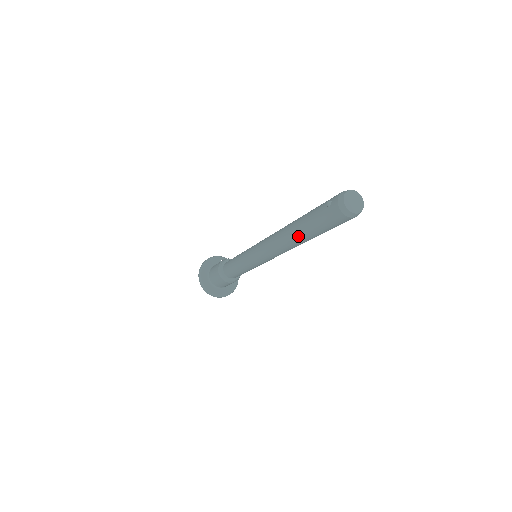
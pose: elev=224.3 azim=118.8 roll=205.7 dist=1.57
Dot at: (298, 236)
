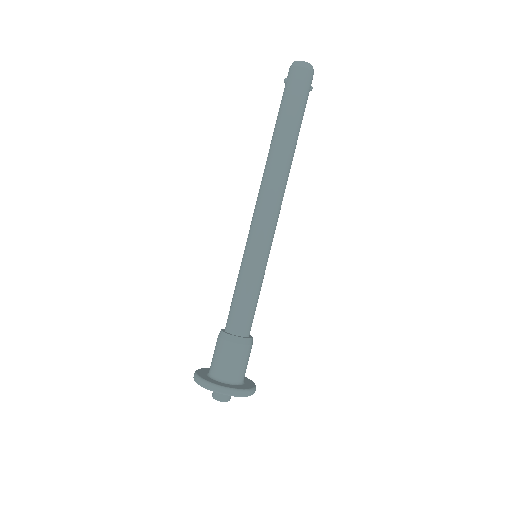
Dot at: (280, 139)
